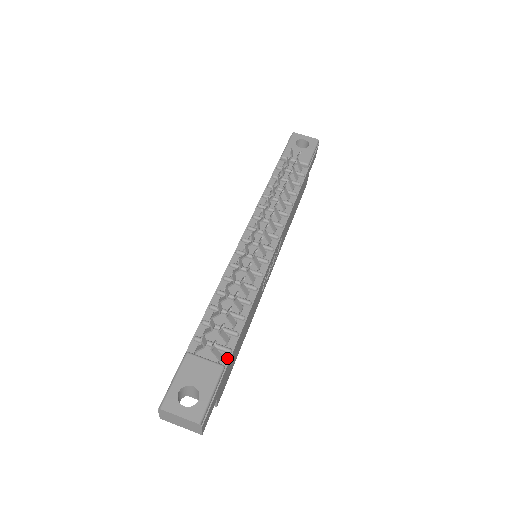
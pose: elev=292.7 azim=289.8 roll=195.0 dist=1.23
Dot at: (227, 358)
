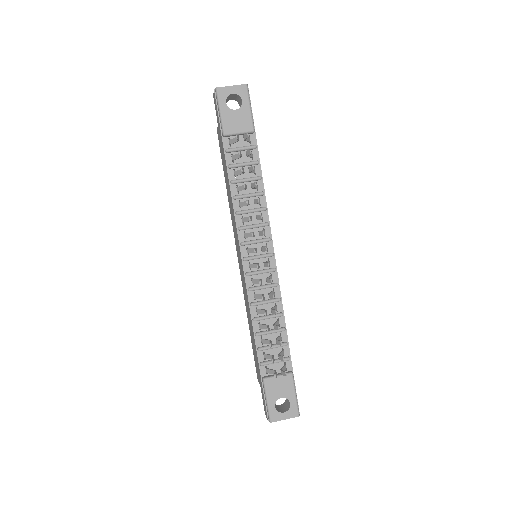
Dot at: (289, 364)
